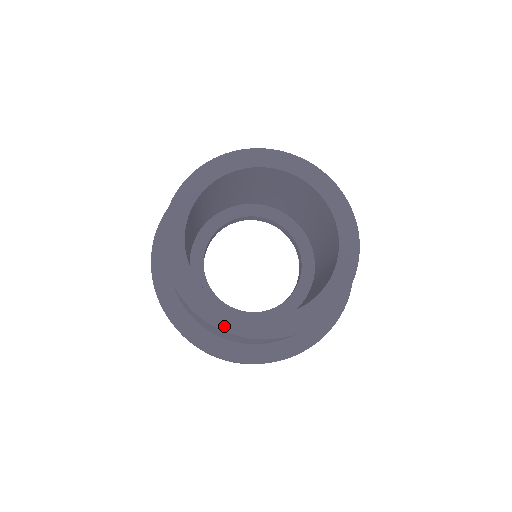
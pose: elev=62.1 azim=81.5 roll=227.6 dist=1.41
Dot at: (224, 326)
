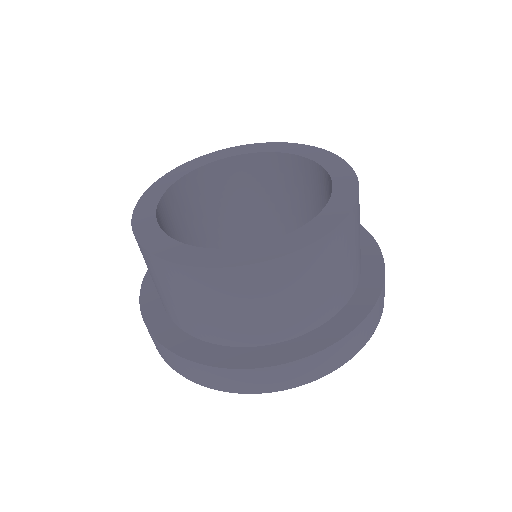
Dot at: (235, 262)
